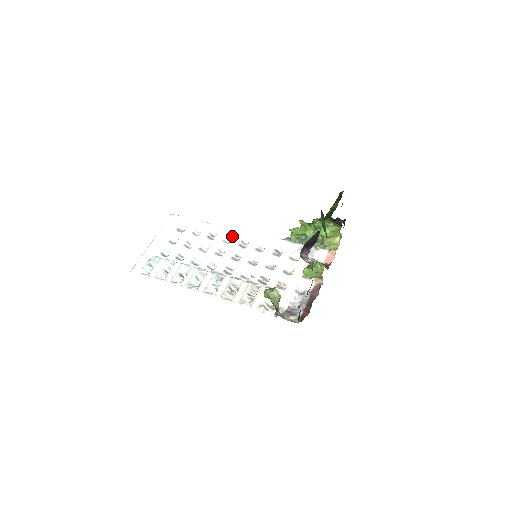
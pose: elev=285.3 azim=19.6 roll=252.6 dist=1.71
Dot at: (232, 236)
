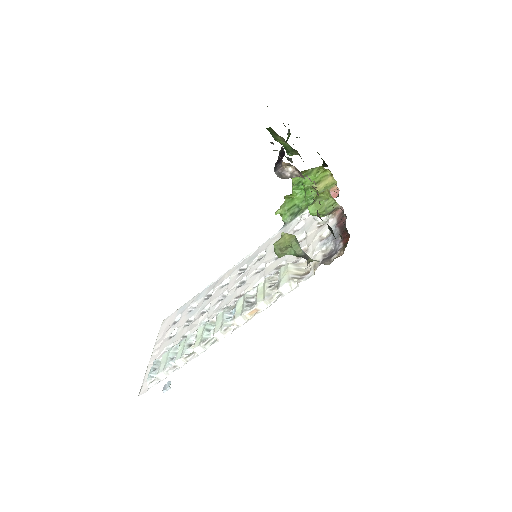
Dot at: (228, 276)
